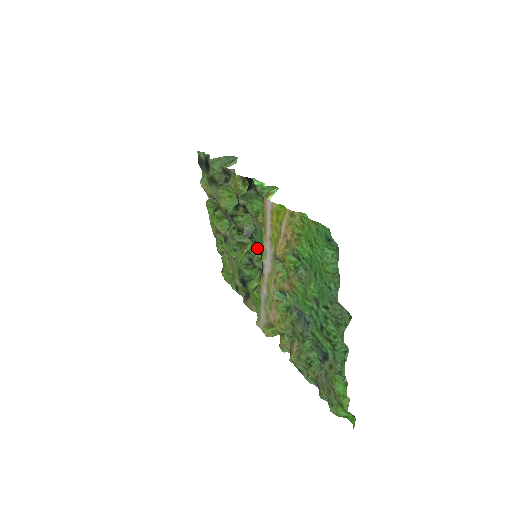
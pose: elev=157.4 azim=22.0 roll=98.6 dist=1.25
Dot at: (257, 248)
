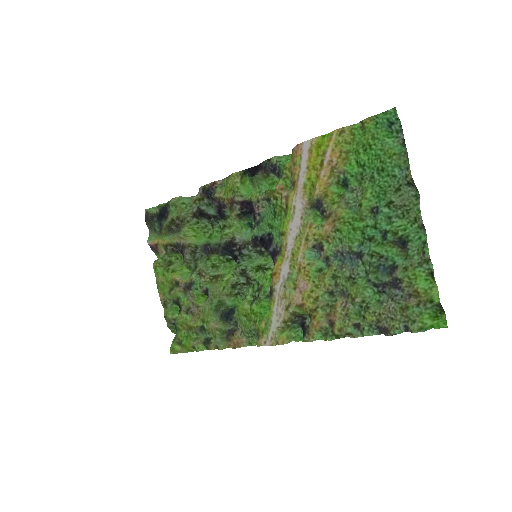
Dot at: (246, 261)
